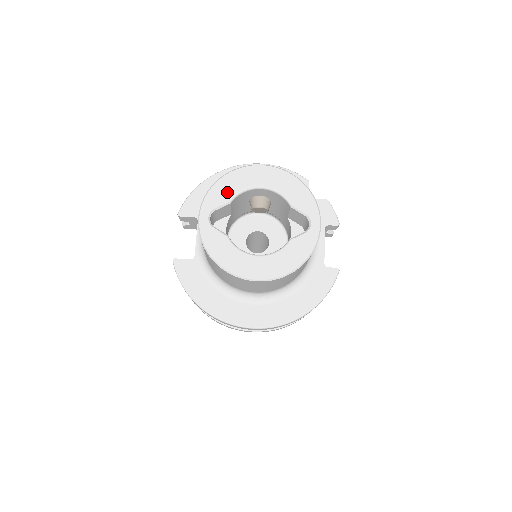
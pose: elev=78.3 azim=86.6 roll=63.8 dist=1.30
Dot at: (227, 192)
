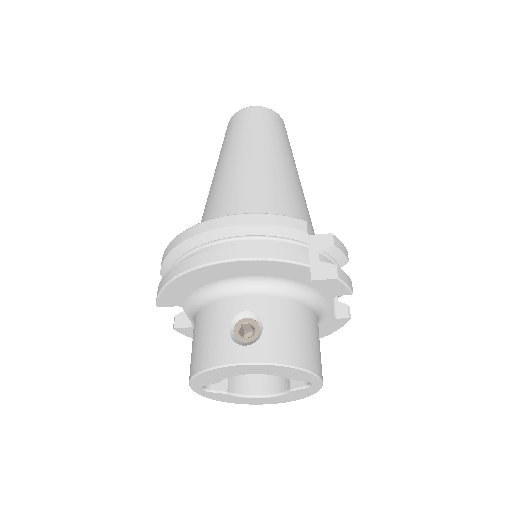
Dot at: (212, 379)
